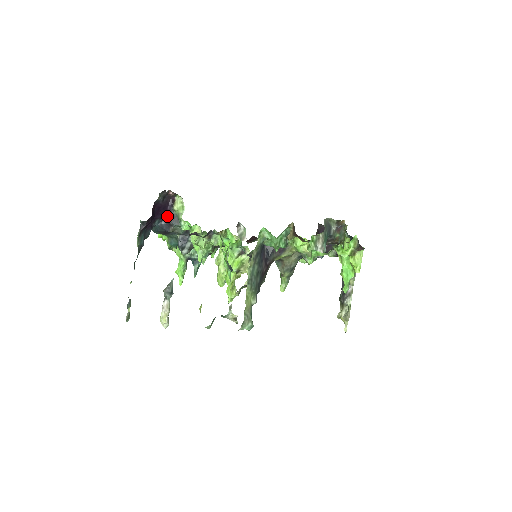
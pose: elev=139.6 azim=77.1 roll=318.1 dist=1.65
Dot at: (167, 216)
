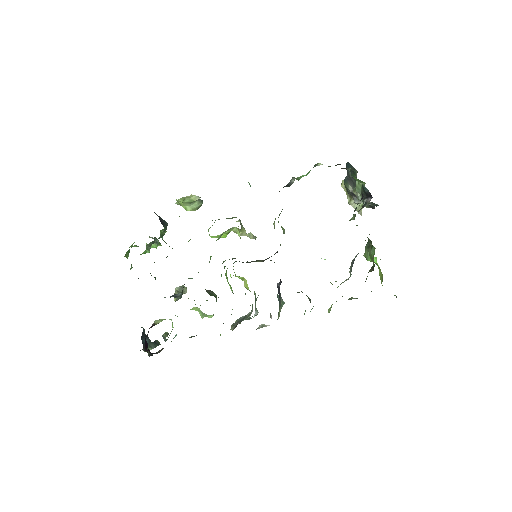
Dot at: occluded
